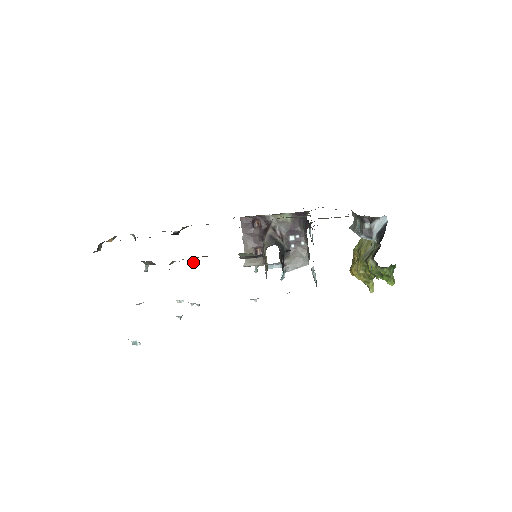
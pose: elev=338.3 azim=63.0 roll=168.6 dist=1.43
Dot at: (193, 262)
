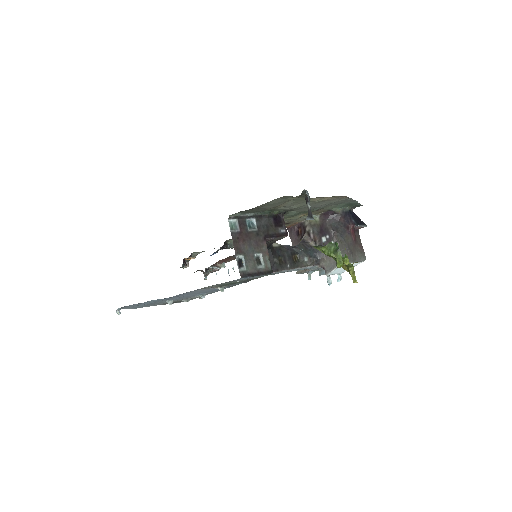
Dot at: (220, 267)
